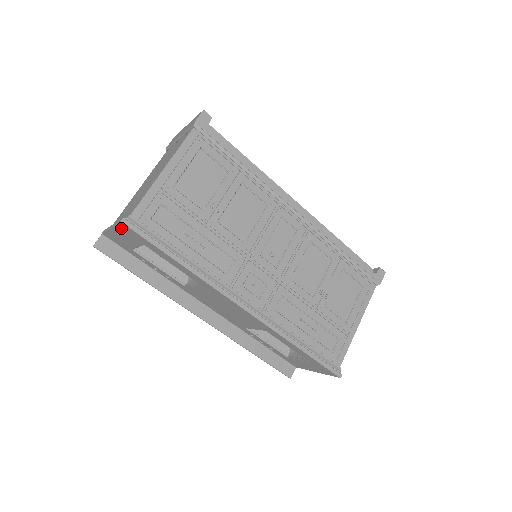
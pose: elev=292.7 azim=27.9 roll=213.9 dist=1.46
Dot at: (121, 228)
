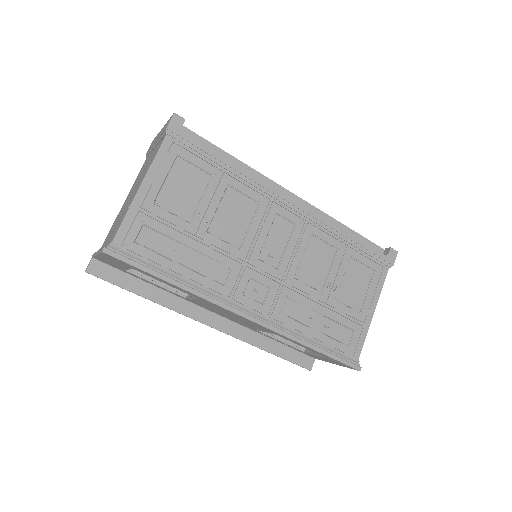
Dot at: (105, 256)
